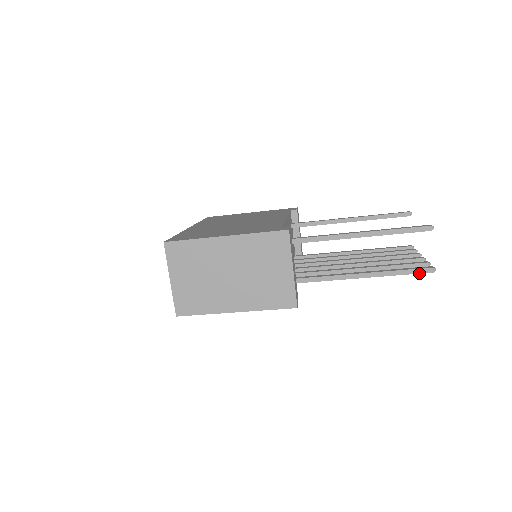
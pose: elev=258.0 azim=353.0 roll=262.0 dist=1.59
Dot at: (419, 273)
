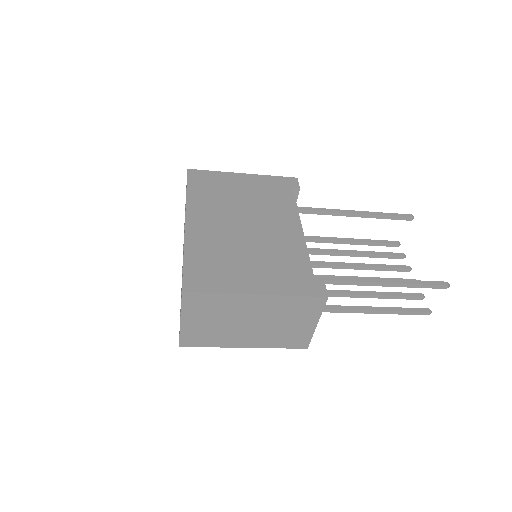
Dot at: occluded
